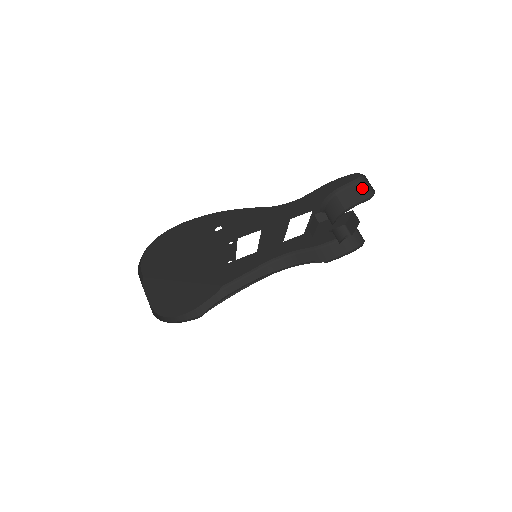
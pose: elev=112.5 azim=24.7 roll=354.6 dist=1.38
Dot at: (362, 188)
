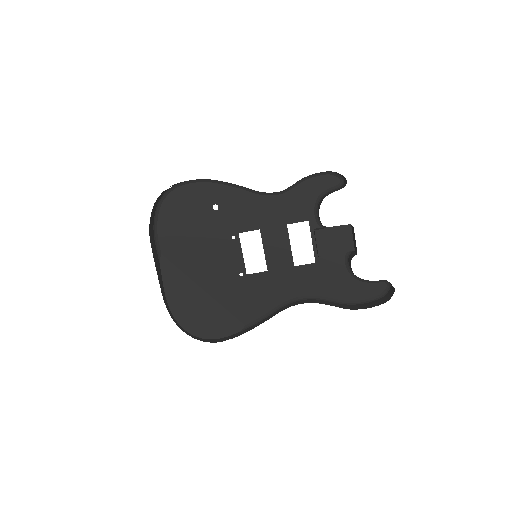
Dot at: occluded
